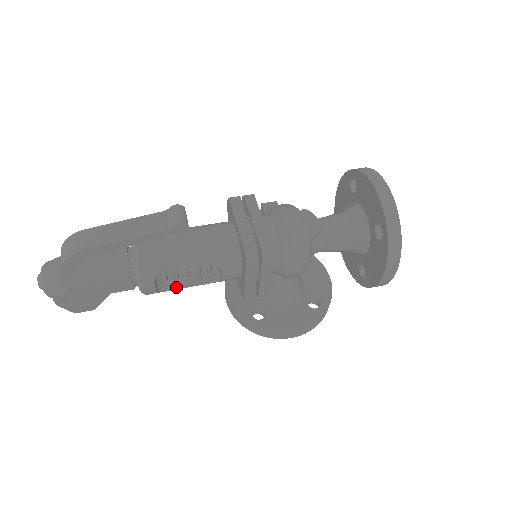
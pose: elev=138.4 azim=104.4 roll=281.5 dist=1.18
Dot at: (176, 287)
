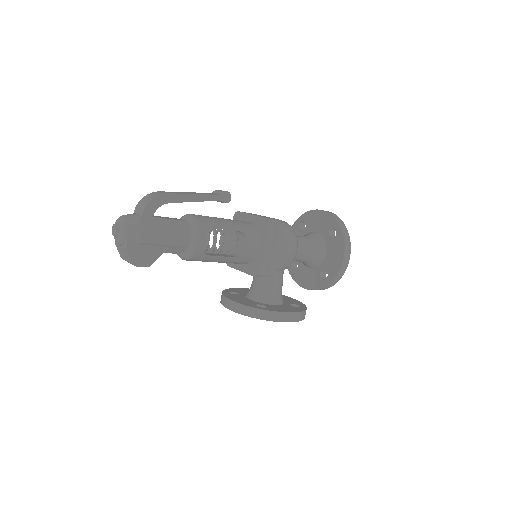
Dot at: (213, 255)
